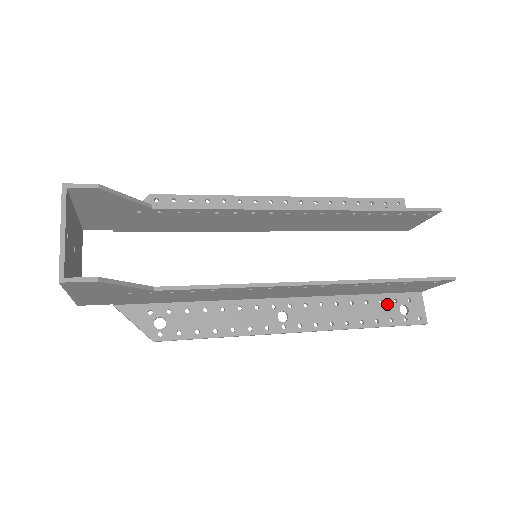
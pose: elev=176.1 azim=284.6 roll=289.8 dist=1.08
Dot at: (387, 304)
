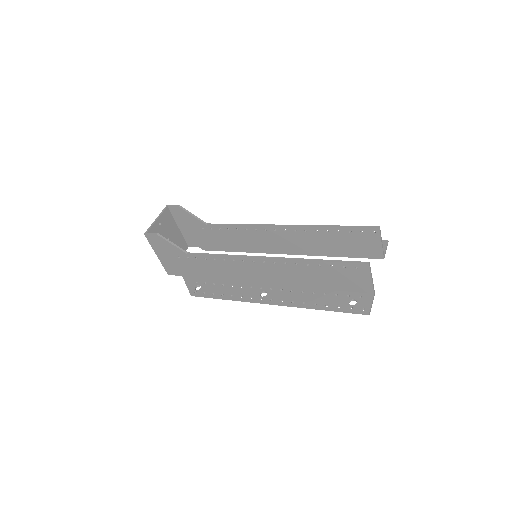
Dot at: (340, 297)
